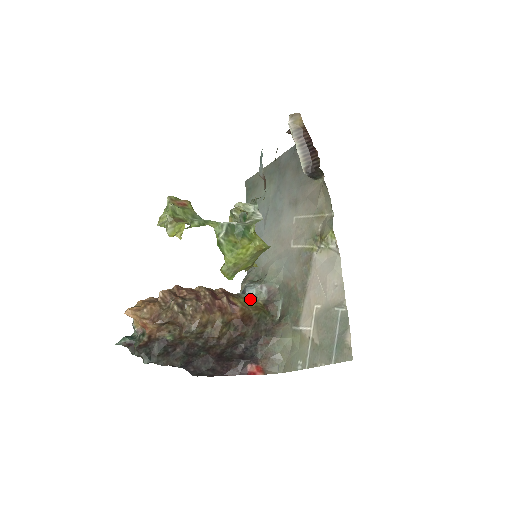
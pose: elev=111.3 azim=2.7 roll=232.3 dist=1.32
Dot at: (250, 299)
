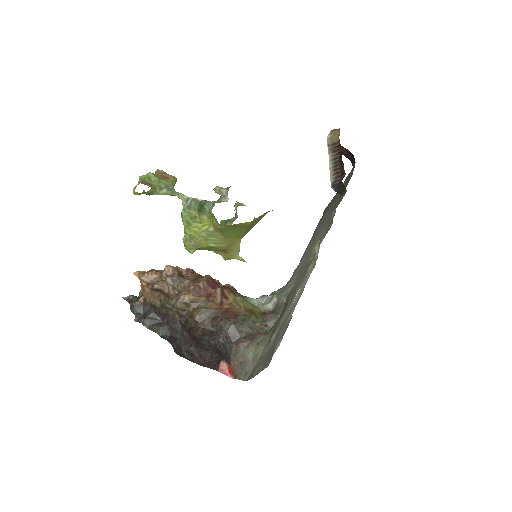
Dot at: (253, 303)
